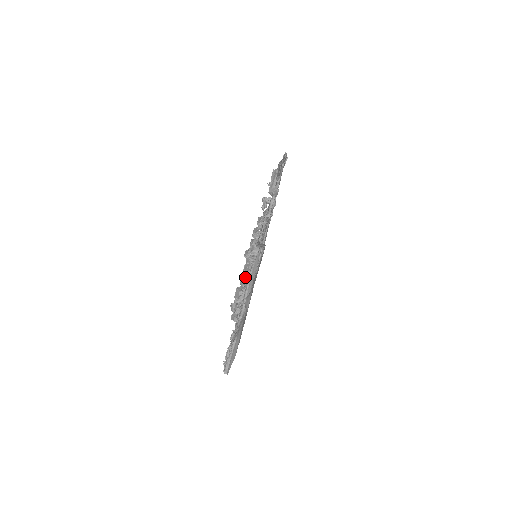
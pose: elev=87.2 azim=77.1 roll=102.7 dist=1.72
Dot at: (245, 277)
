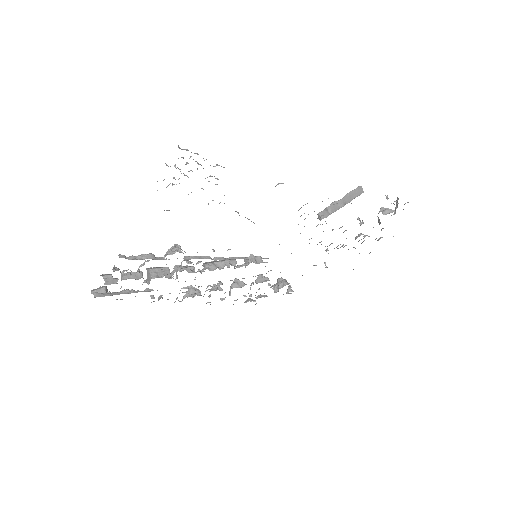
Dot at: (194, 270)
